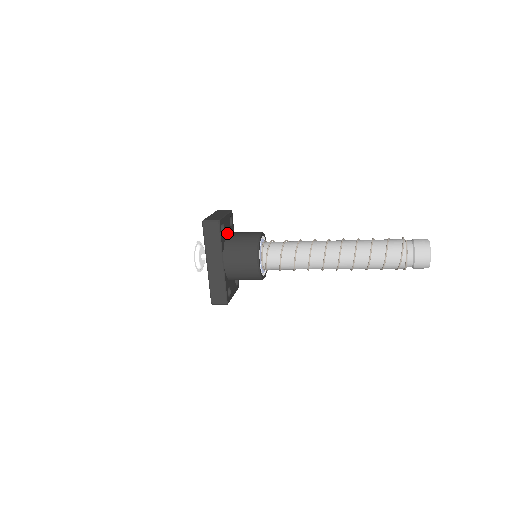
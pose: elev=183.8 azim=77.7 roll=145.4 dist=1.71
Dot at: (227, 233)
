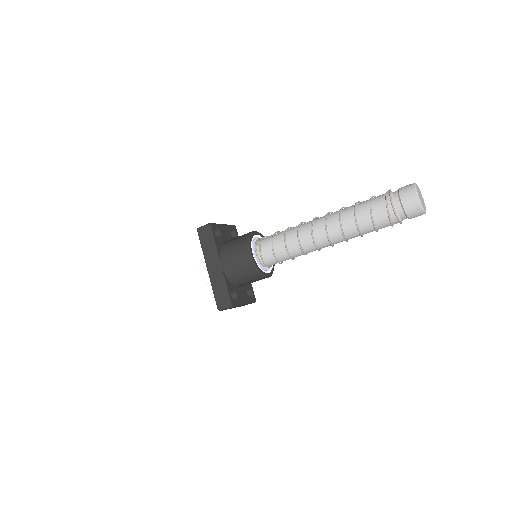
Dot at: occluded
